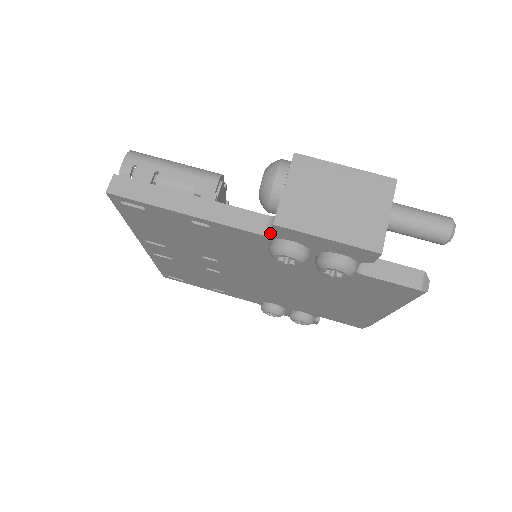
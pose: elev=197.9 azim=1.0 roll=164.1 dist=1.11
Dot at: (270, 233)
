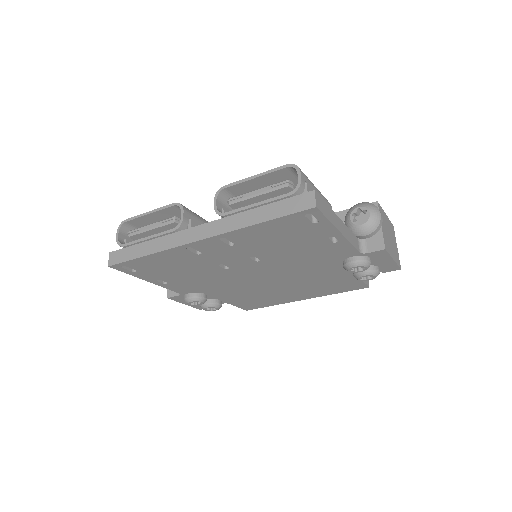
Dot at: (364, 252)
